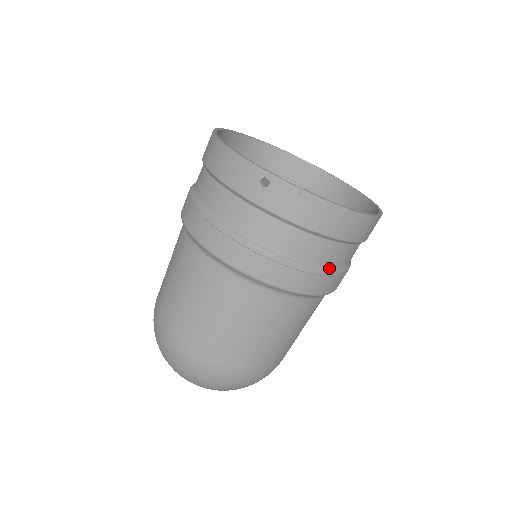
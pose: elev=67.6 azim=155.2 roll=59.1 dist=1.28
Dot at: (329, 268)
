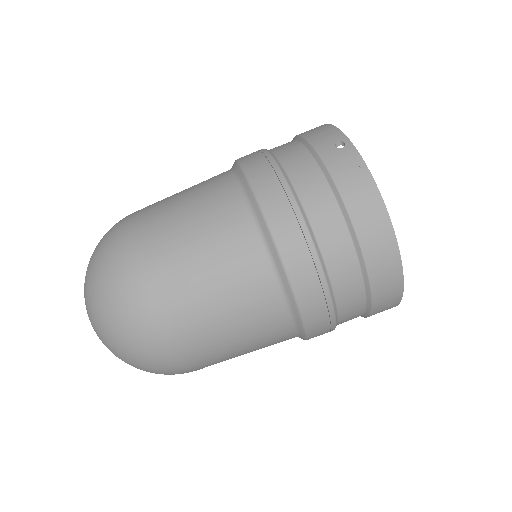
Dot at: (326, 270)
